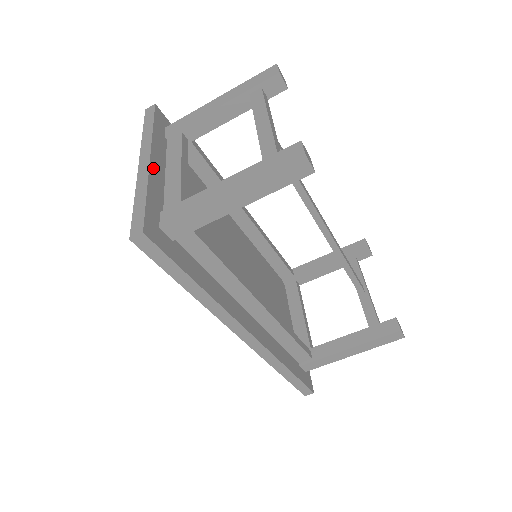
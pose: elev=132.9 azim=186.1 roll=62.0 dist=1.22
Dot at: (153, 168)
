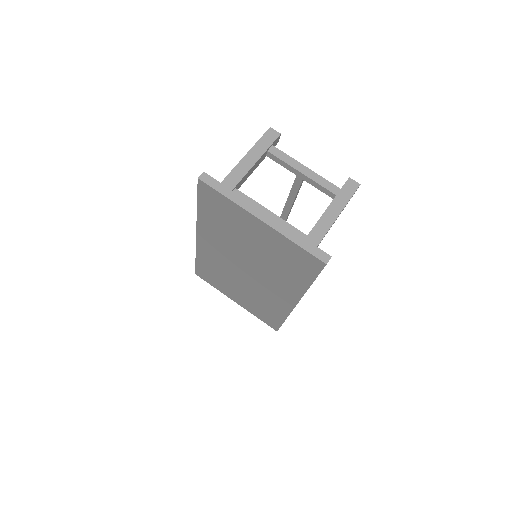
Dot at: (272, 219)
